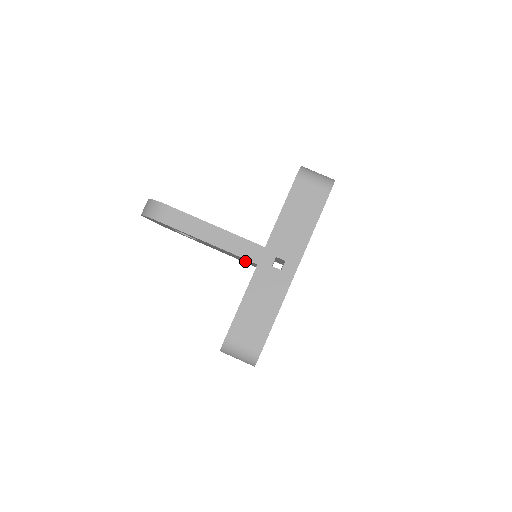
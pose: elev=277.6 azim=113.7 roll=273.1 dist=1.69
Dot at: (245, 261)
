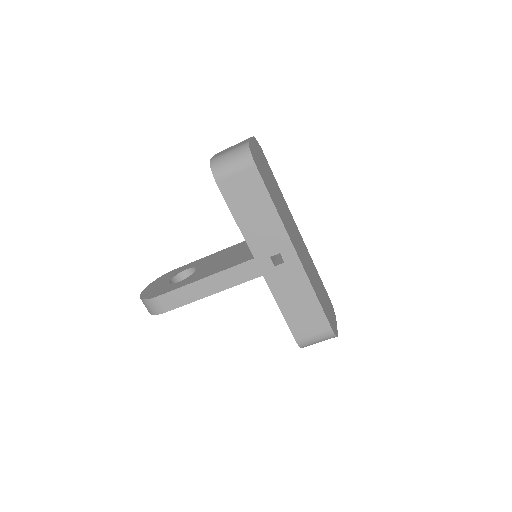
Dot at: occluded
